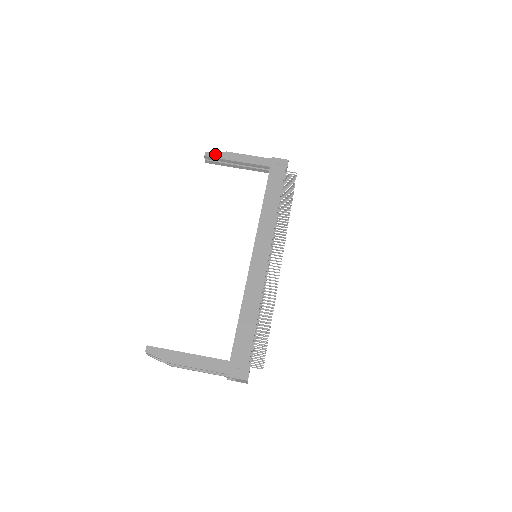
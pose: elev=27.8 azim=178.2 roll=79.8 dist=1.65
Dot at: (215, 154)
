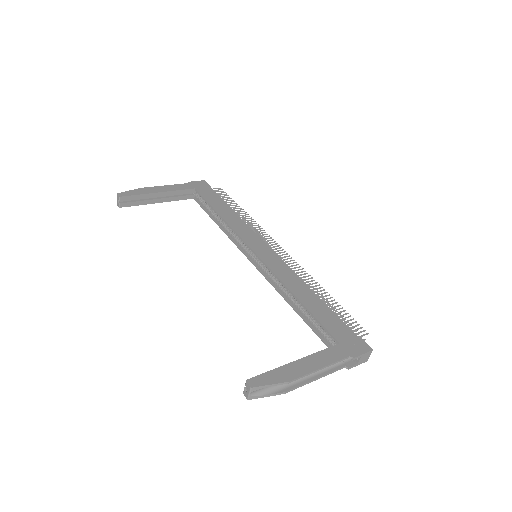
Dot at: (129, 192)
